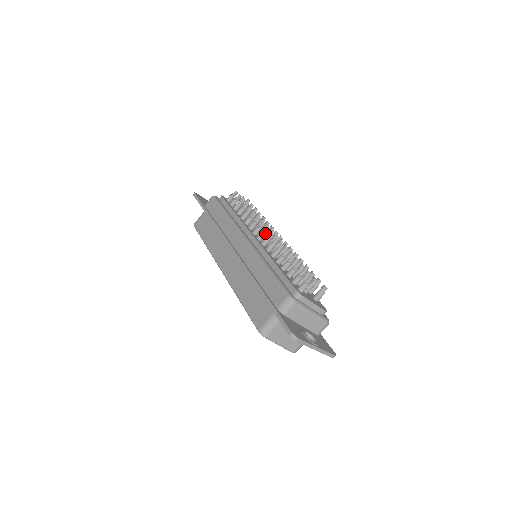
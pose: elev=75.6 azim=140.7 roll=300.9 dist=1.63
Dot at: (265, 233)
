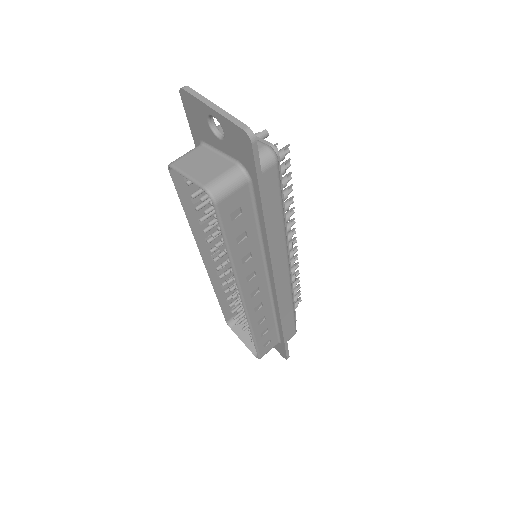
Dot at: occluded
